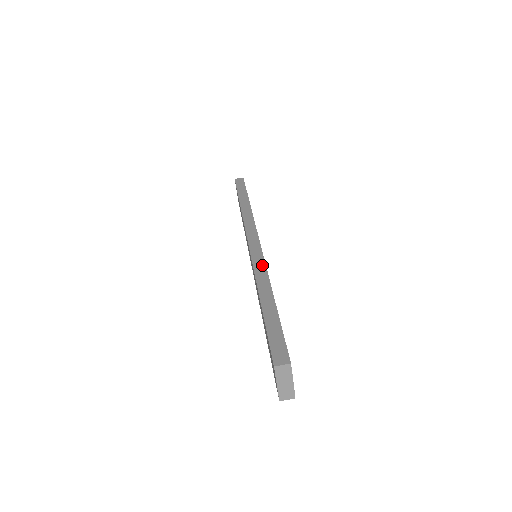
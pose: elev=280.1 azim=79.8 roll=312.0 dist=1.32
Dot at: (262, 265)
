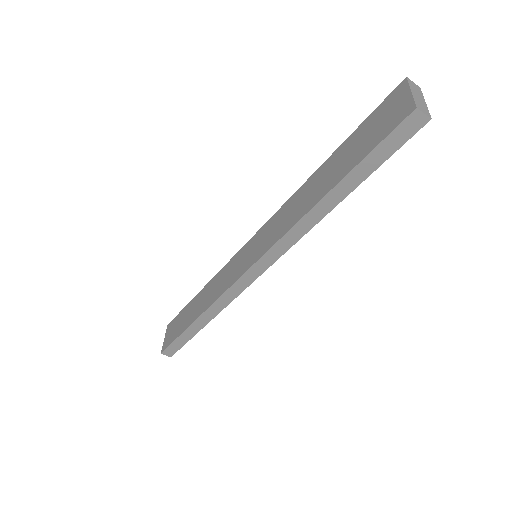
Dot at: (228, 301)
